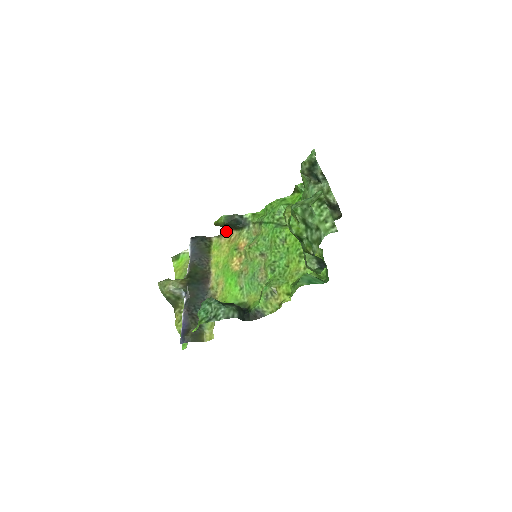
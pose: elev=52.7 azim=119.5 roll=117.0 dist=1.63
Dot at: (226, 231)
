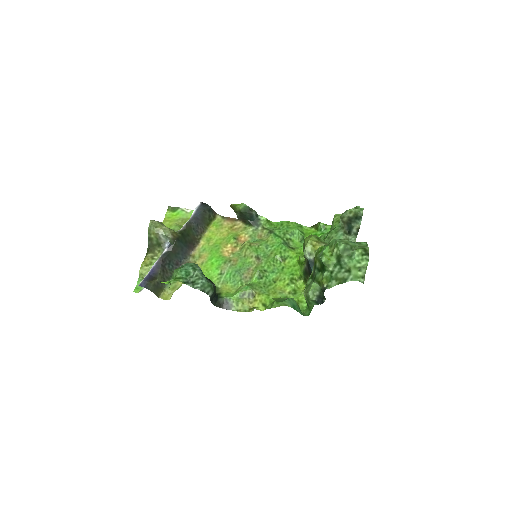
Dot at: occluded
